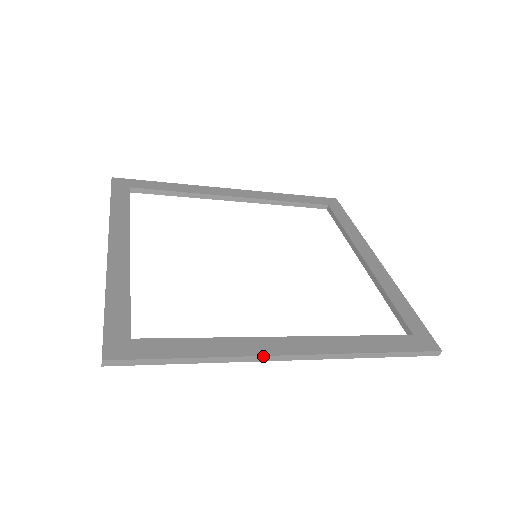
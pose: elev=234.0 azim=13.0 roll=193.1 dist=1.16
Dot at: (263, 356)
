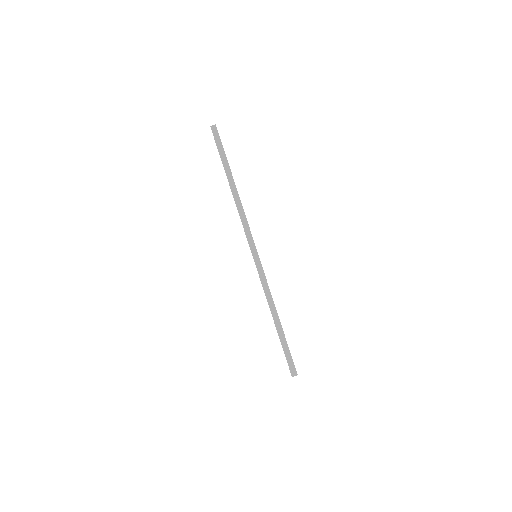
Dot at: (248, 225)
